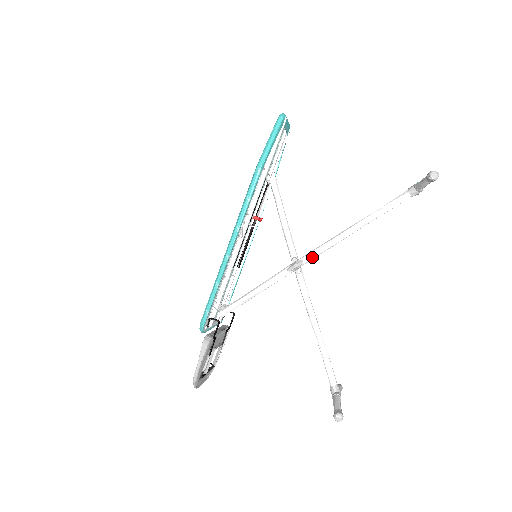
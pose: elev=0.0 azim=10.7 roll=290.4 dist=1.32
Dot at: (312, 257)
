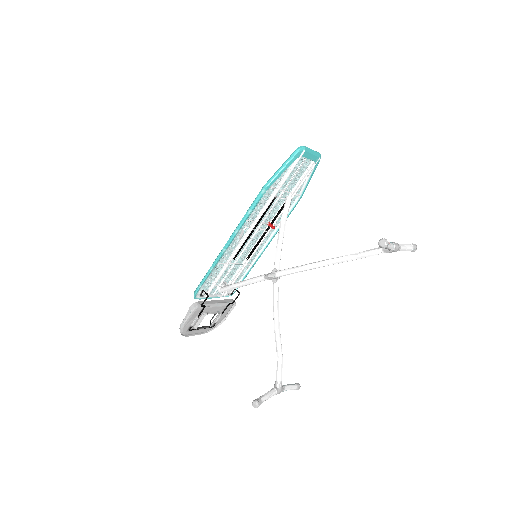
Dot at: (284, 274)
